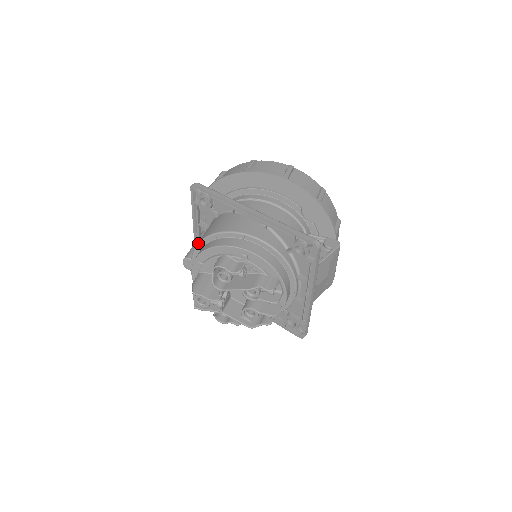
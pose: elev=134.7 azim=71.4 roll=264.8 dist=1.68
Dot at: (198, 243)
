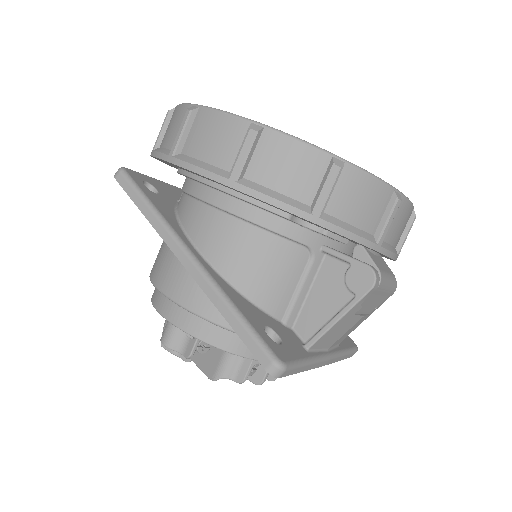
Dot at: occluded
